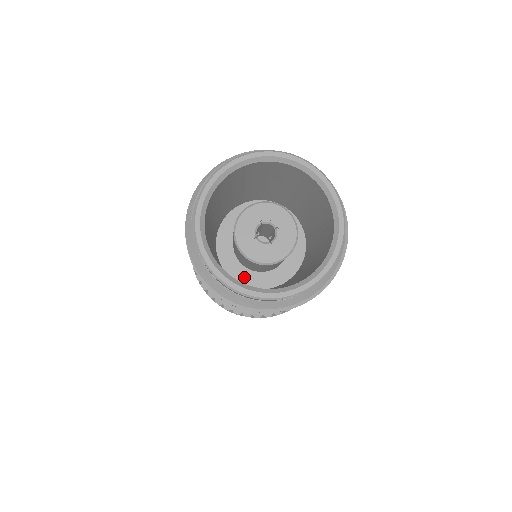
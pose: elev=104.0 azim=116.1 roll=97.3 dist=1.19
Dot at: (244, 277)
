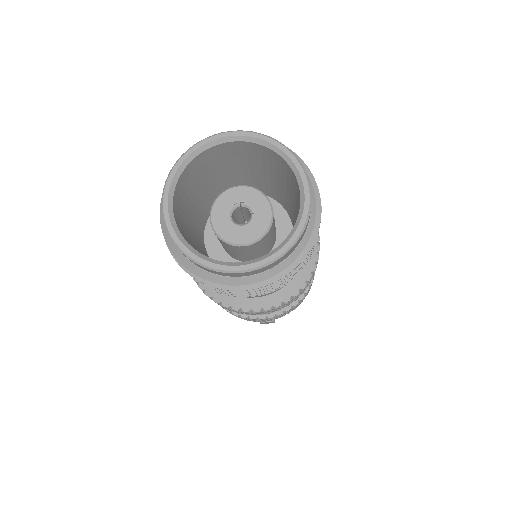
Dot at: (220, 259)
